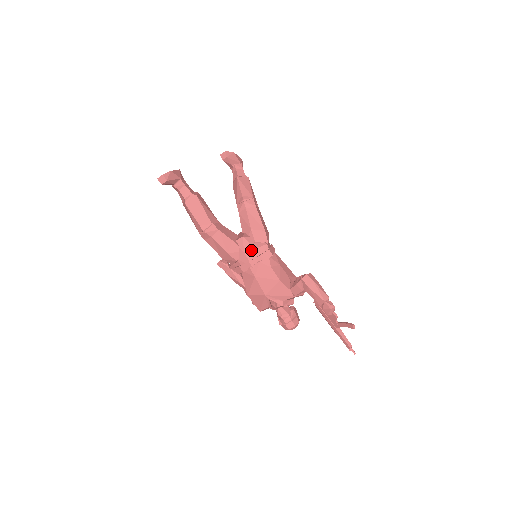
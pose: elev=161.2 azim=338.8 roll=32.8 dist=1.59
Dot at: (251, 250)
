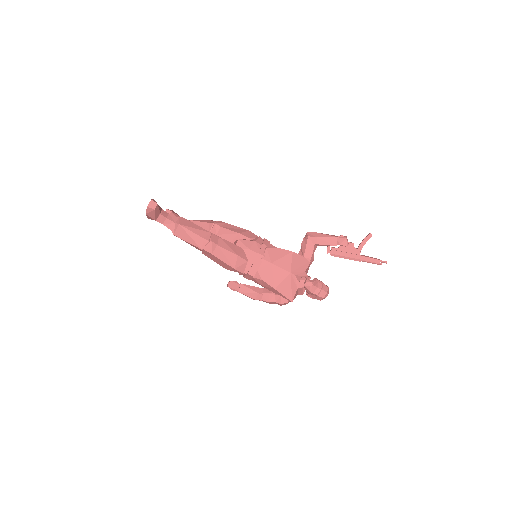
Dot at: (253, 244)
